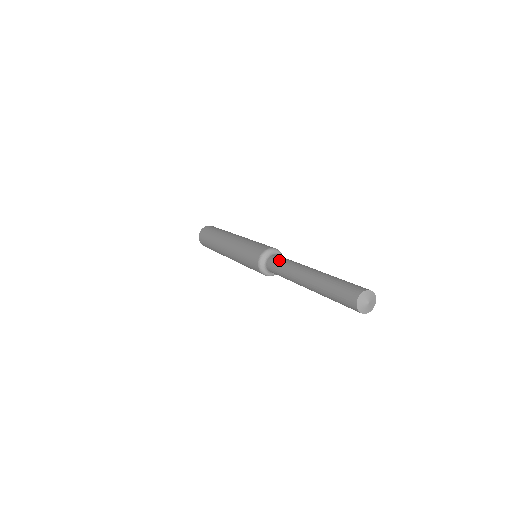
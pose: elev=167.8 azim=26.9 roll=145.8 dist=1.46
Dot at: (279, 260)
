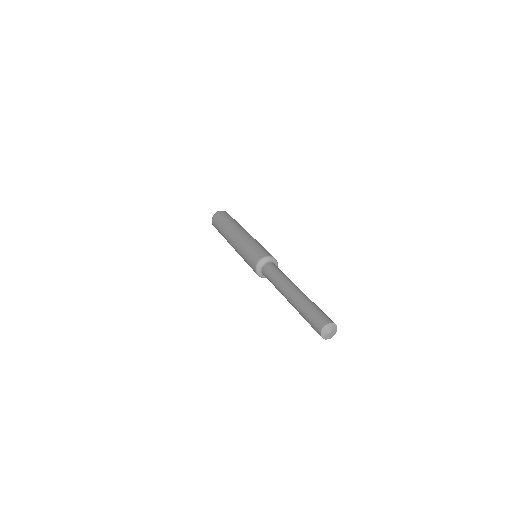
Dot at: (268, 276)
